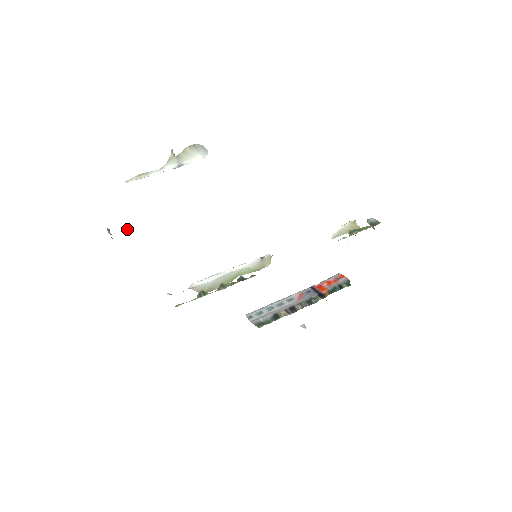
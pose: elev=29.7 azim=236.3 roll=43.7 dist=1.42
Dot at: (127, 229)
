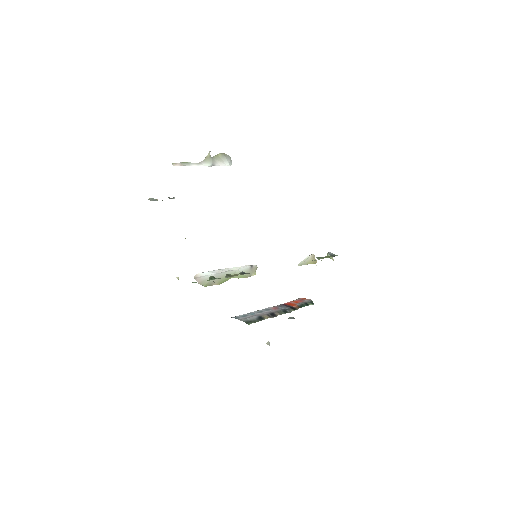
Dot at: occluded
